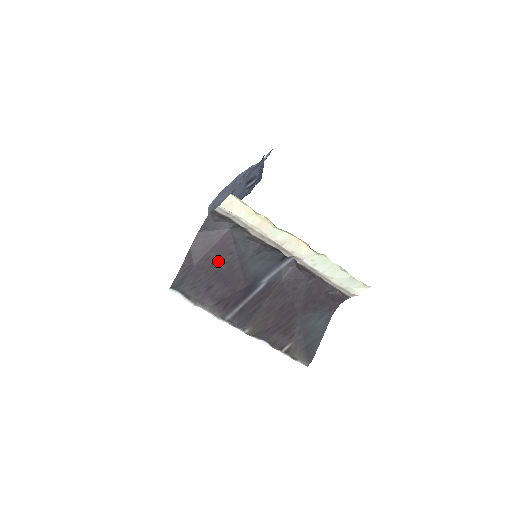
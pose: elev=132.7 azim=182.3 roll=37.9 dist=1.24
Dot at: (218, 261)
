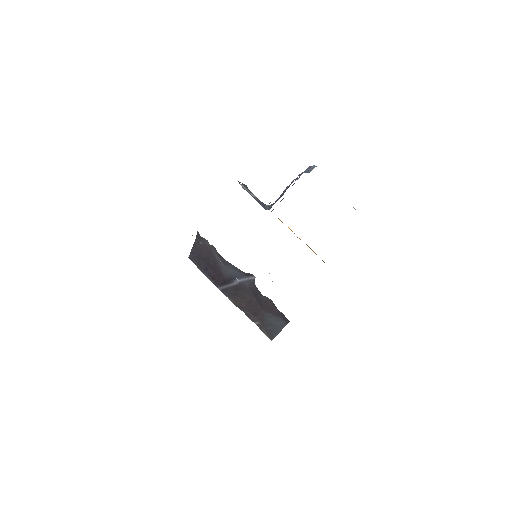
Dot at: (208, 258)
